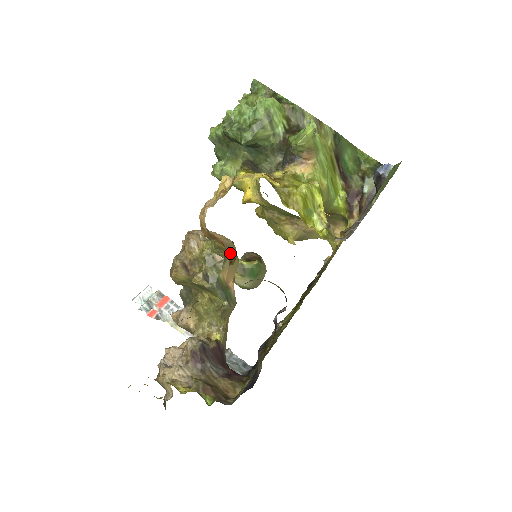
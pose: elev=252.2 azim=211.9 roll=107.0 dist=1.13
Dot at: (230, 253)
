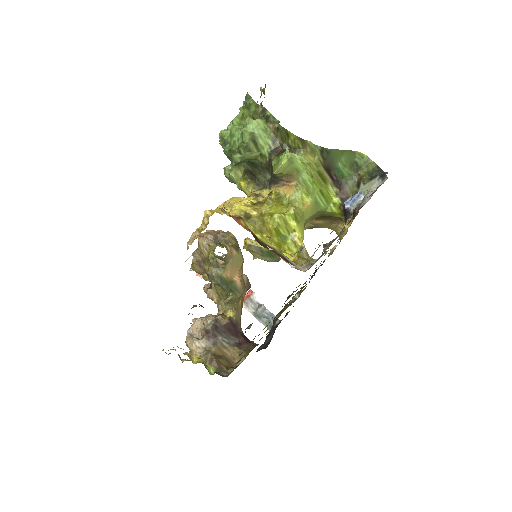
Dot at: (209, 279)
